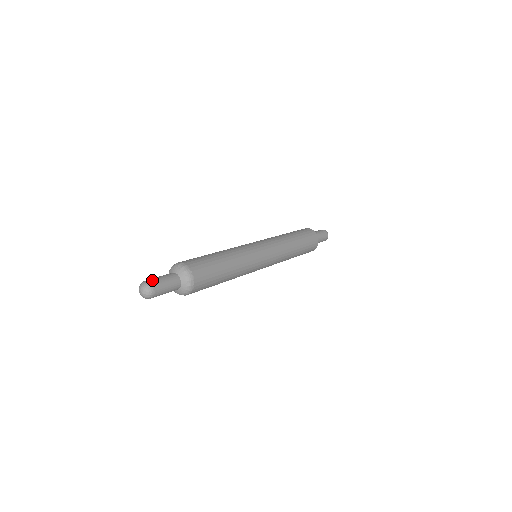
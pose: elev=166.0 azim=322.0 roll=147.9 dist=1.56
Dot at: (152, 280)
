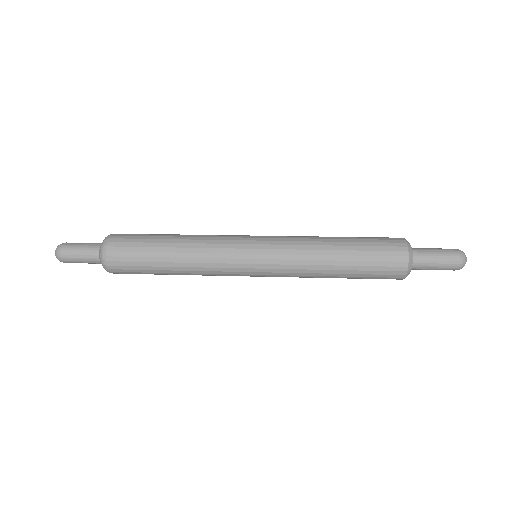
Dot at: (68, 243)
